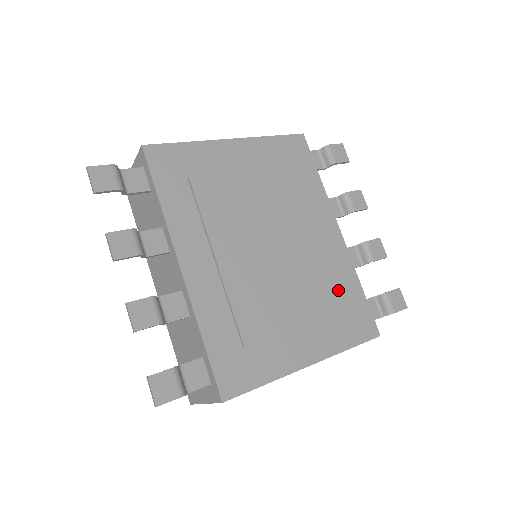
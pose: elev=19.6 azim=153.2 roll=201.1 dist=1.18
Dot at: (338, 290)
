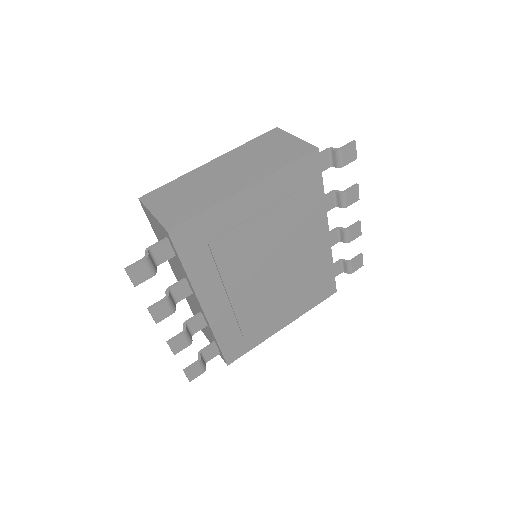
Dot at: (315, 277)
